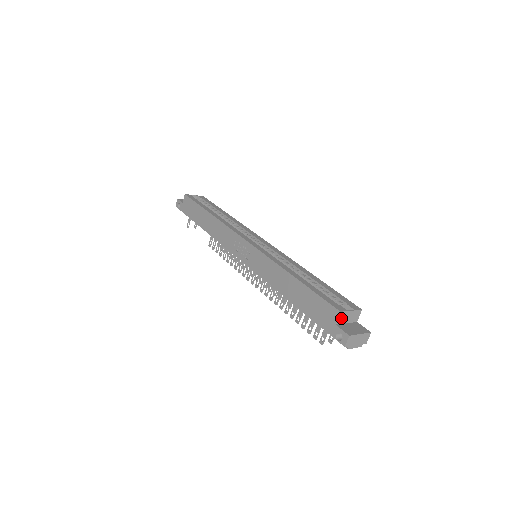
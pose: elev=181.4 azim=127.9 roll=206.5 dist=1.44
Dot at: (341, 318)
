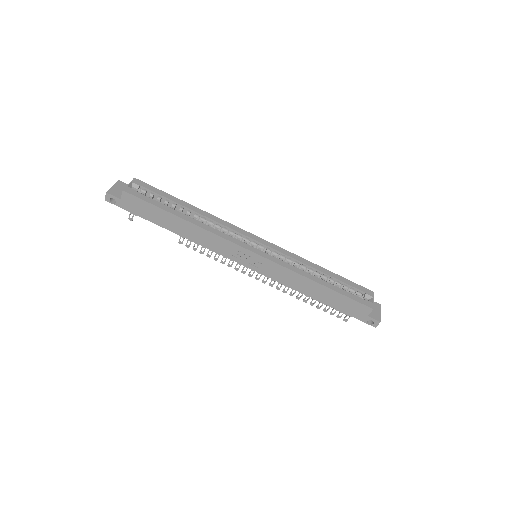
Dot at: (370, 310)
